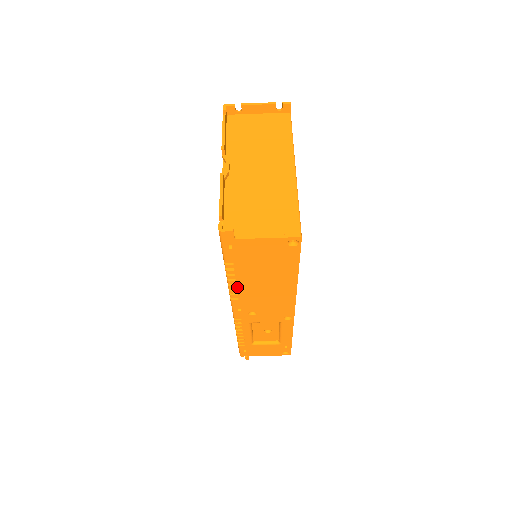
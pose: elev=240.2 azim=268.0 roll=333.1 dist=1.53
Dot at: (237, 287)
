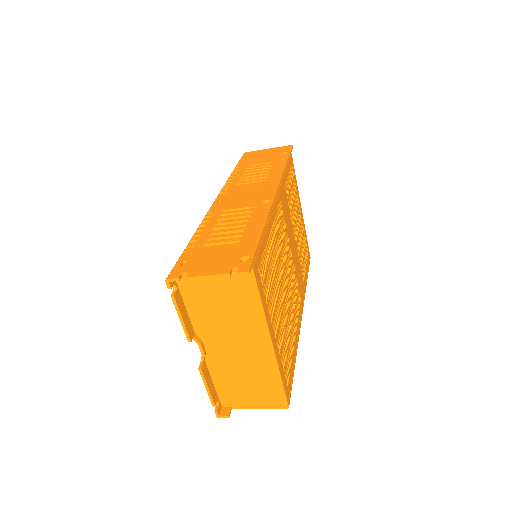
Dot at: occluded
